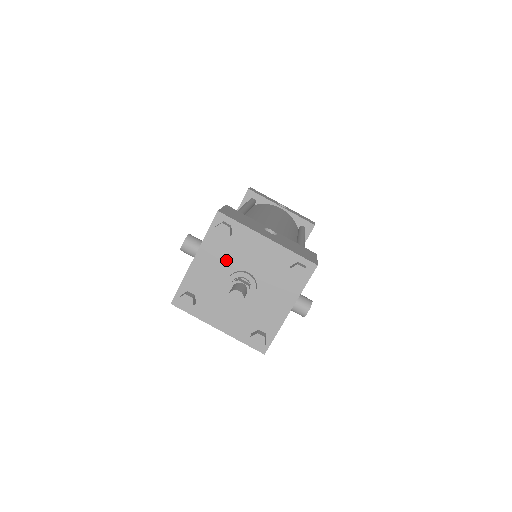
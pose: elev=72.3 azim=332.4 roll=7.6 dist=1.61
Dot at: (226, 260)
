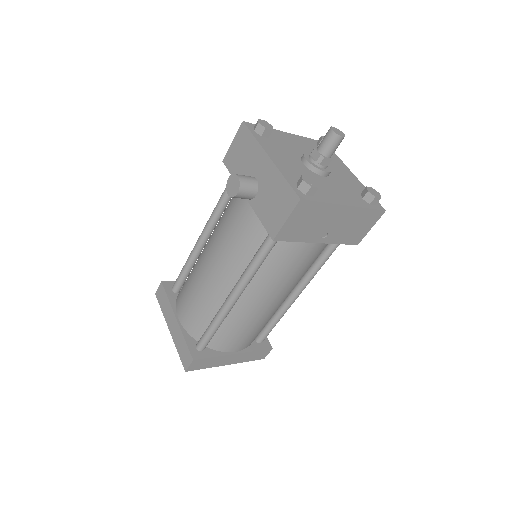
Dot at: (287, 152)
